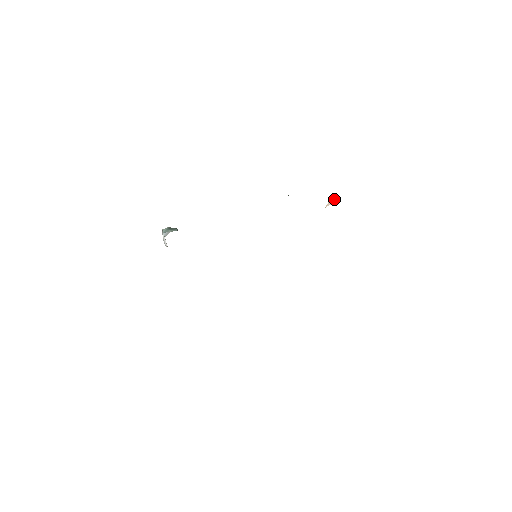
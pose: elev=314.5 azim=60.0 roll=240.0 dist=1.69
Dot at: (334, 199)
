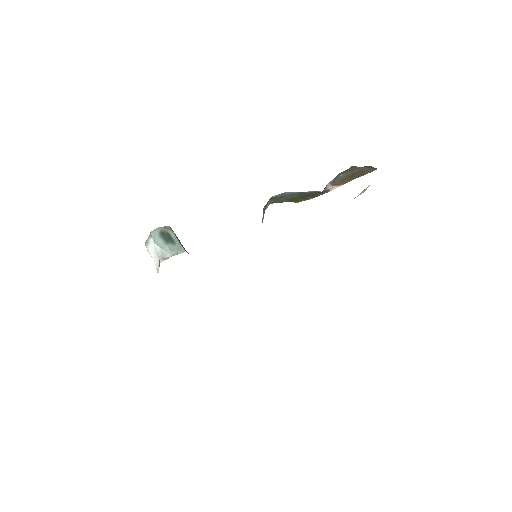
Dot at: (366, 189)
